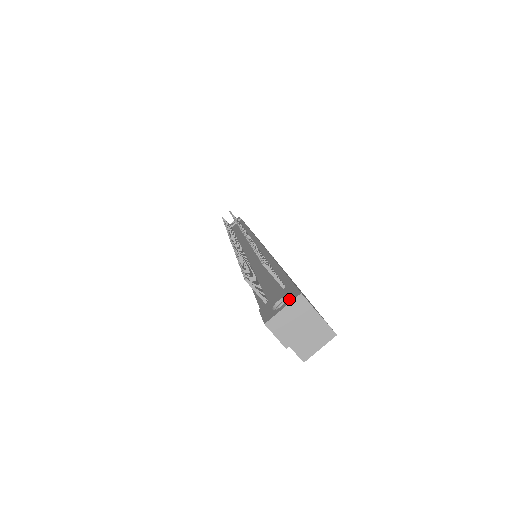
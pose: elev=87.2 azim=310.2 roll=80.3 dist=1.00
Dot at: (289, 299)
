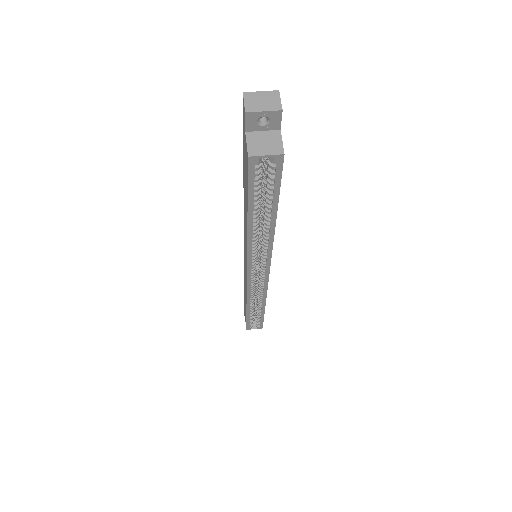
Dot at: (269, 95)
